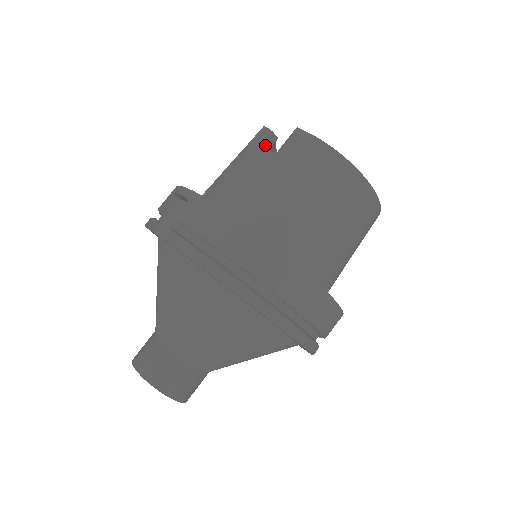
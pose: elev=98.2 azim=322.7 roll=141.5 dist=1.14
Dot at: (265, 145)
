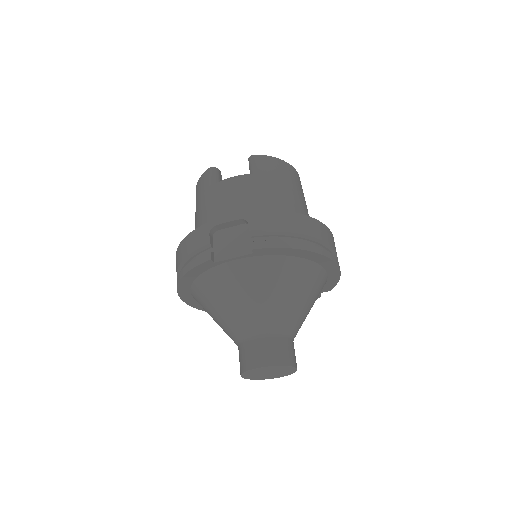
Dot at: (220, 179)
